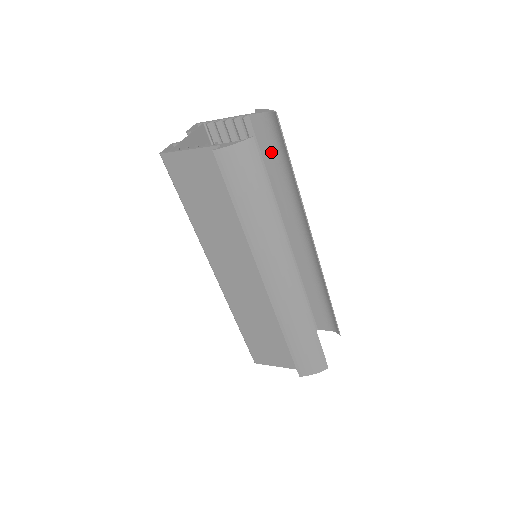
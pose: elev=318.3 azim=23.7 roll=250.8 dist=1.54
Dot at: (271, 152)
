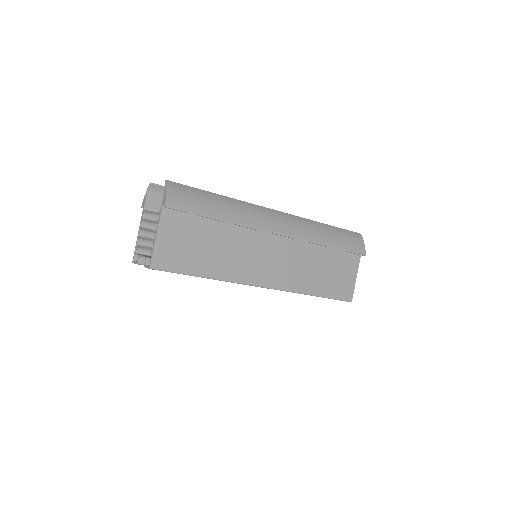
Dot at: occluded
